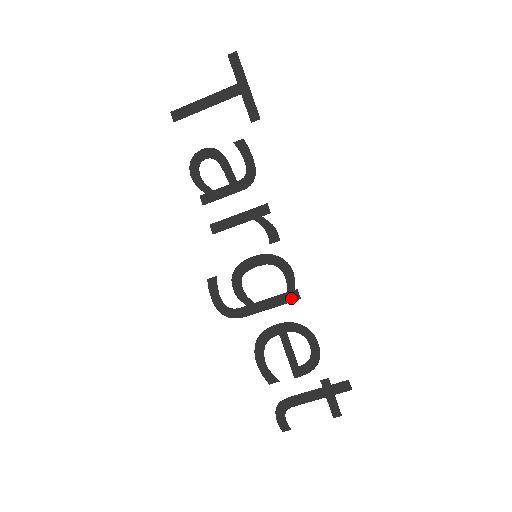
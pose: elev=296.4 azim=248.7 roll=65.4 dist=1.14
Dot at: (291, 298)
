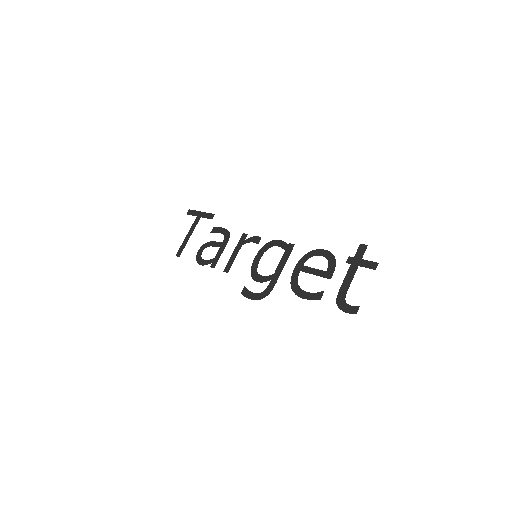
Dot at: (290, 250)
